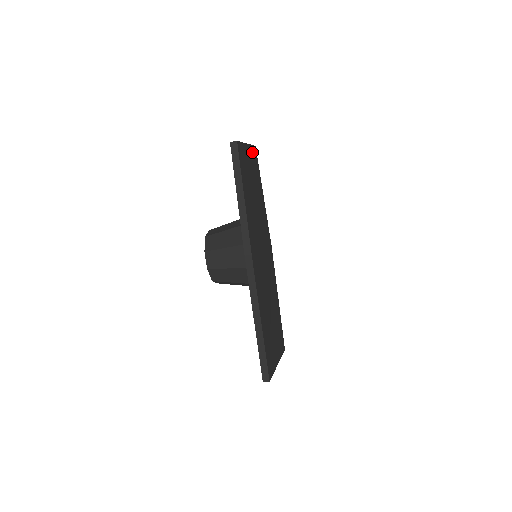
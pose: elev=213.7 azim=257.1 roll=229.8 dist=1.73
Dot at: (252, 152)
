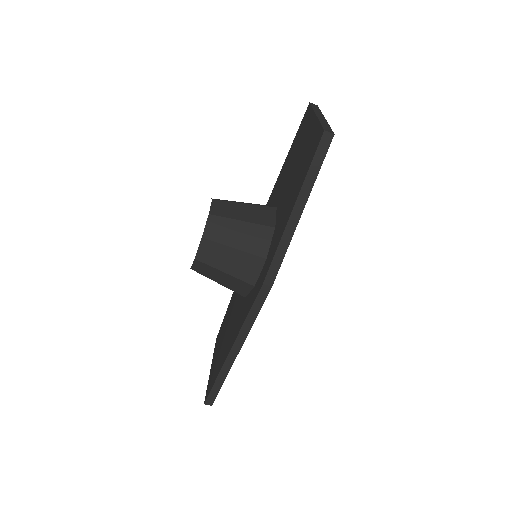
Dot at: occluded
